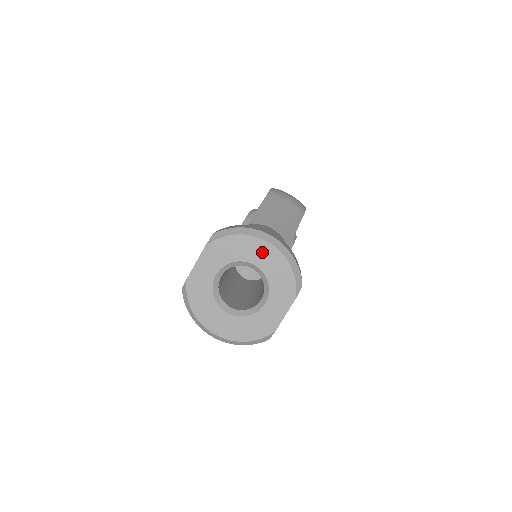
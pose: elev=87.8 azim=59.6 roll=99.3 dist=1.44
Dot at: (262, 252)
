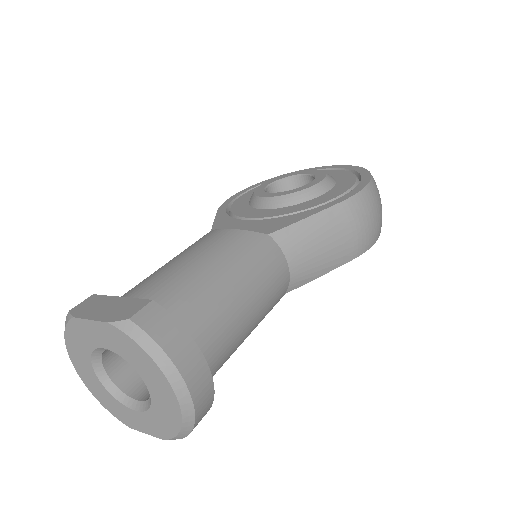
Dot at: (163, 391)
